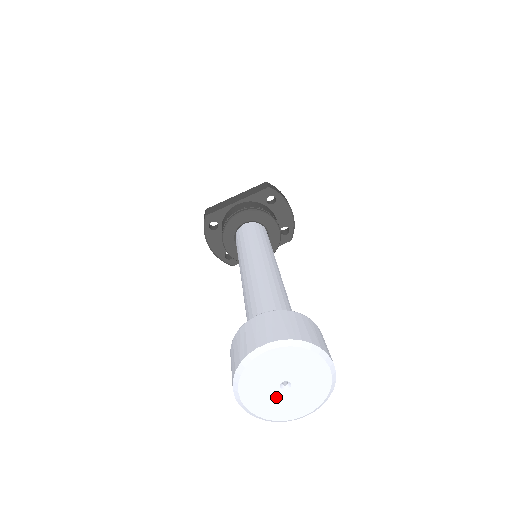
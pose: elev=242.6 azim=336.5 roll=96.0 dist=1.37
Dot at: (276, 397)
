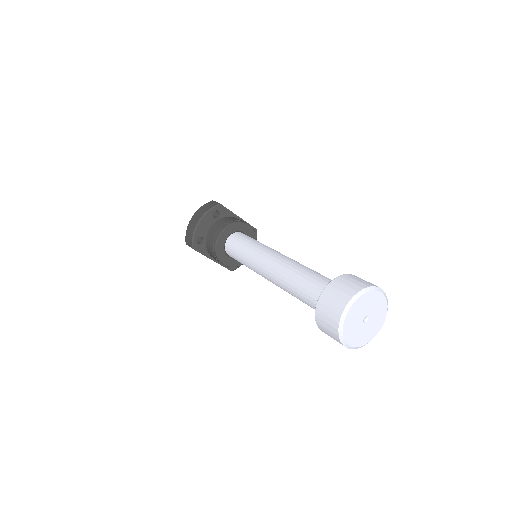
Dot at: (358, 321)
